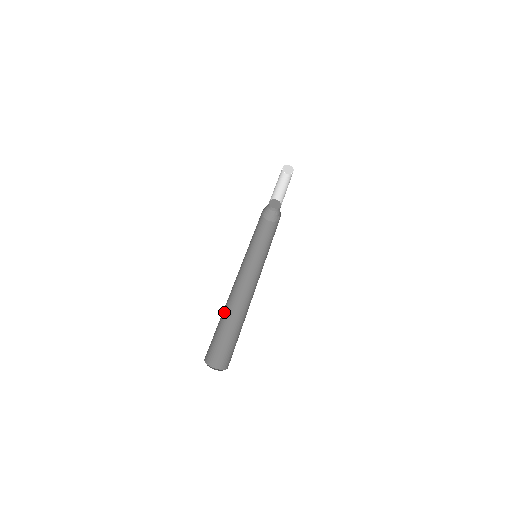
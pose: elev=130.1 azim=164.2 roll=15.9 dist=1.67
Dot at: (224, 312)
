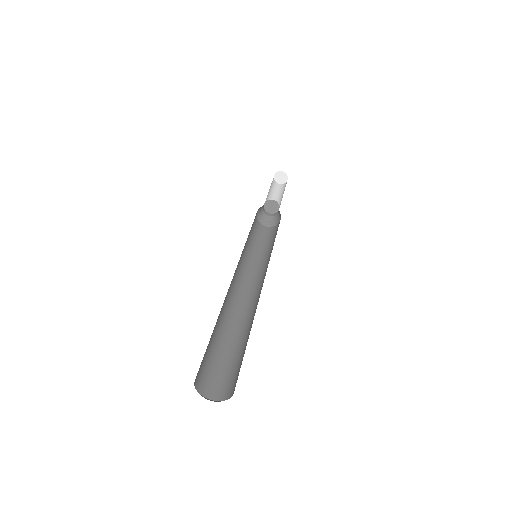
Dot at: occluded
